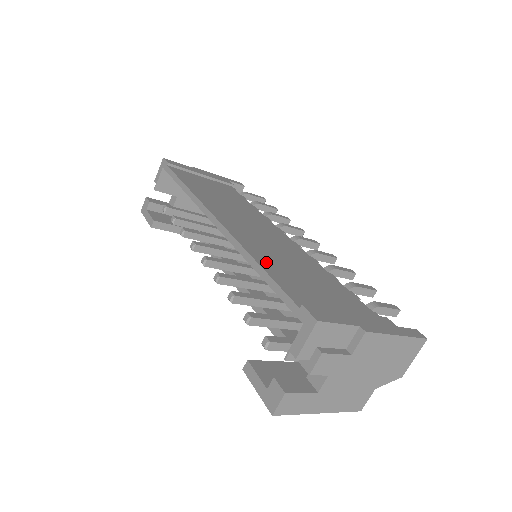
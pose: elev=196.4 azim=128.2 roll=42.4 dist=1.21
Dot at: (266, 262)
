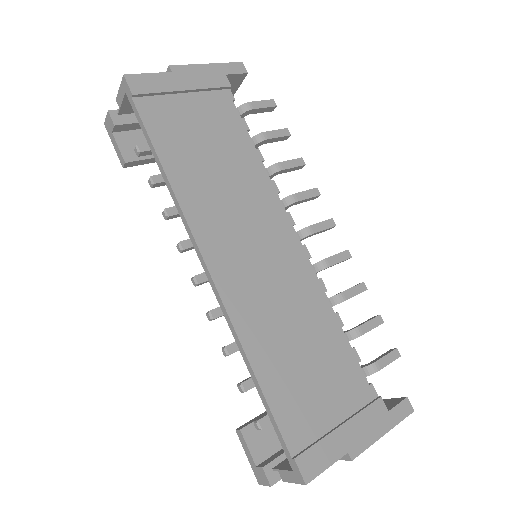
Dot at: (264, 361)
